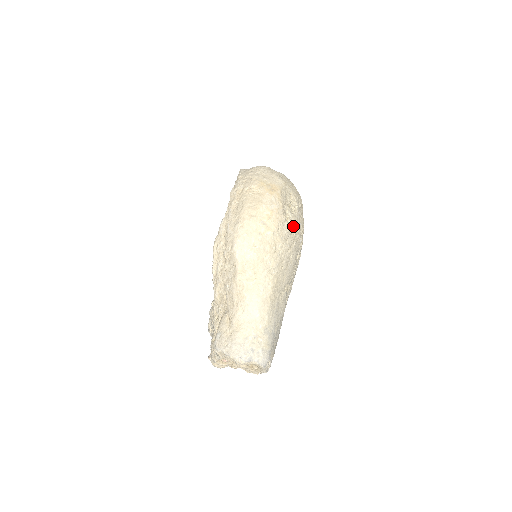
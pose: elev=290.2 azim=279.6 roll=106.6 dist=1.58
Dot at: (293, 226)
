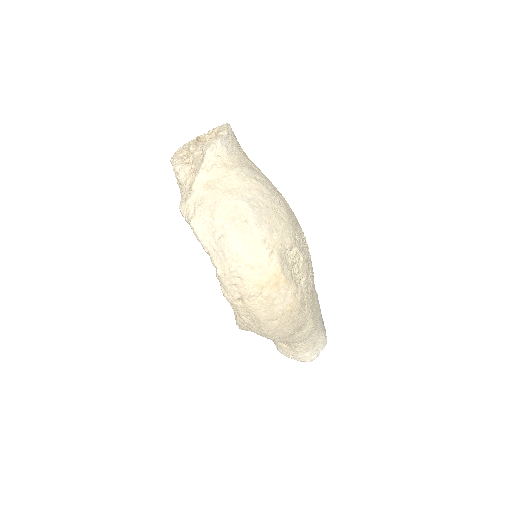
Dot at: (306, 273)
